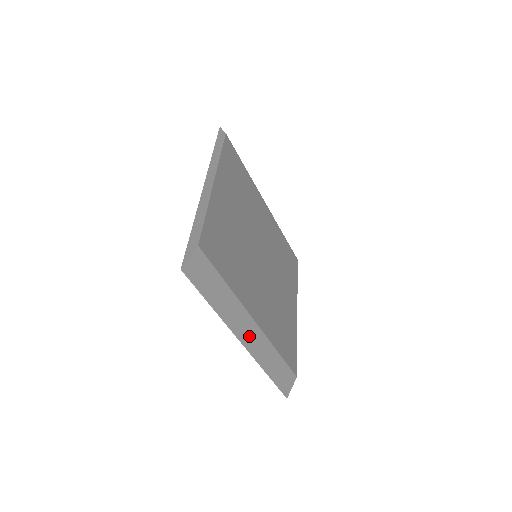
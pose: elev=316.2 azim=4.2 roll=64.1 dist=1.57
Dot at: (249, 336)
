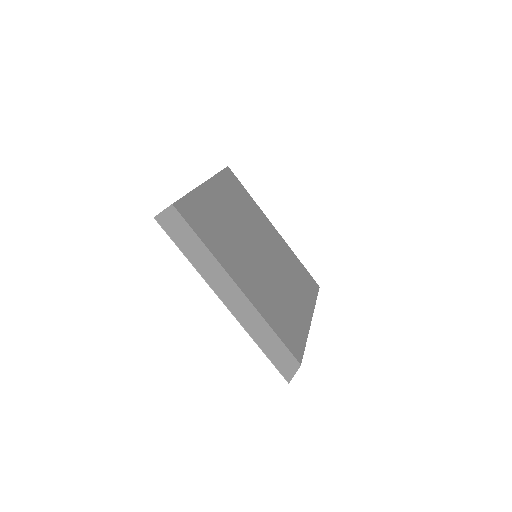
Dot at: (233, 300)
